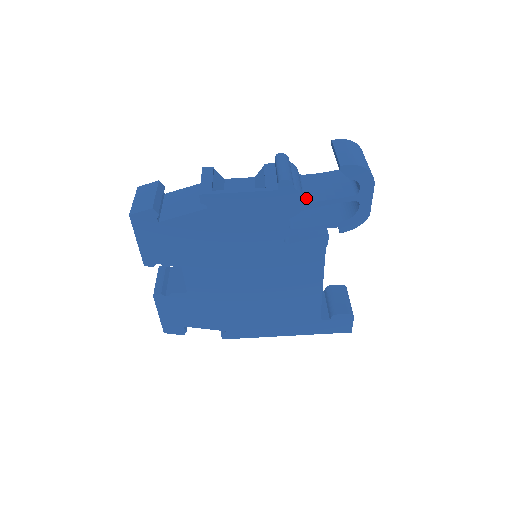
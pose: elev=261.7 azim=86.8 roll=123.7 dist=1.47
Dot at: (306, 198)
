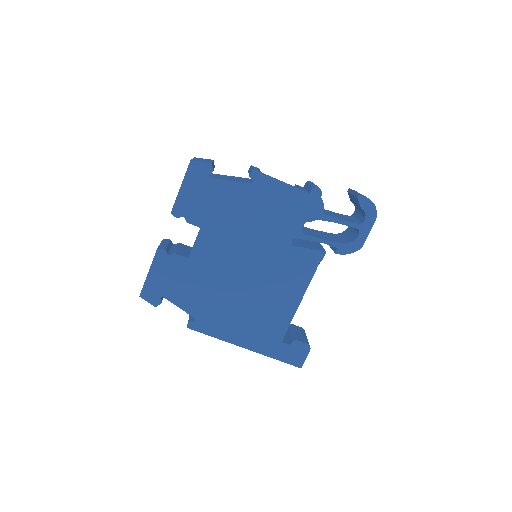
Dot at: (323, 212)
